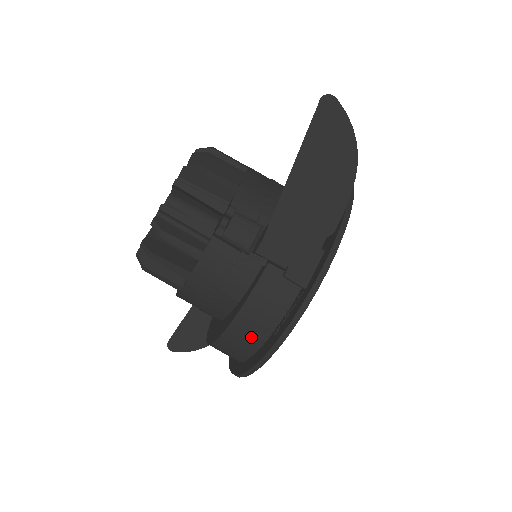
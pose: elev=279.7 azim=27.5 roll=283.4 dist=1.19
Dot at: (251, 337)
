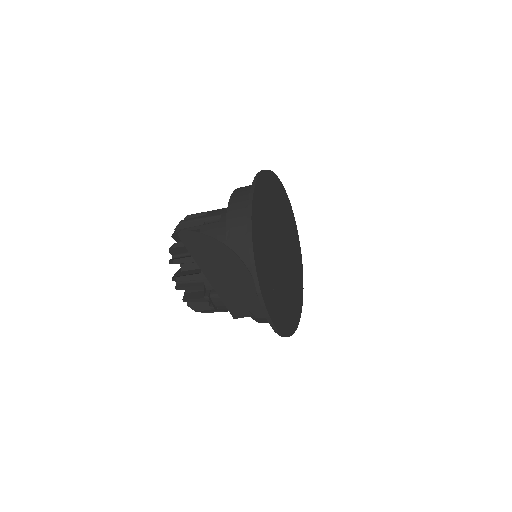
Dot at: occluded
